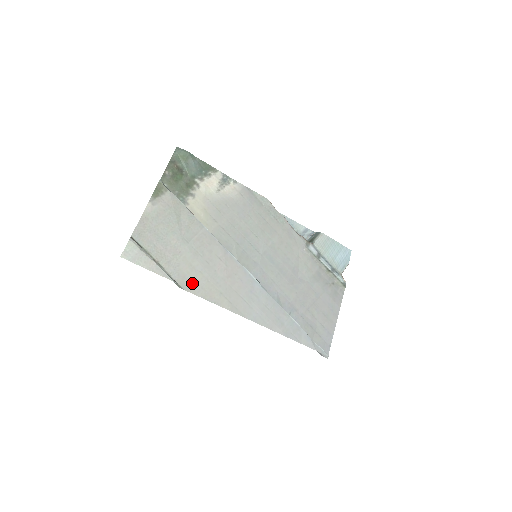
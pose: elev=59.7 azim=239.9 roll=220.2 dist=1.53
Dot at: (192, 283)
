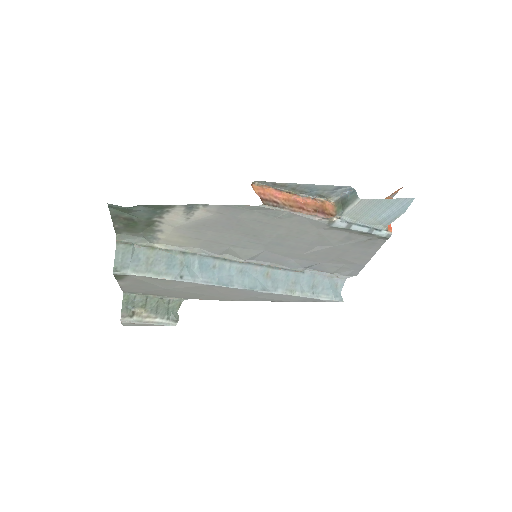
Dot at: (193, 297)
